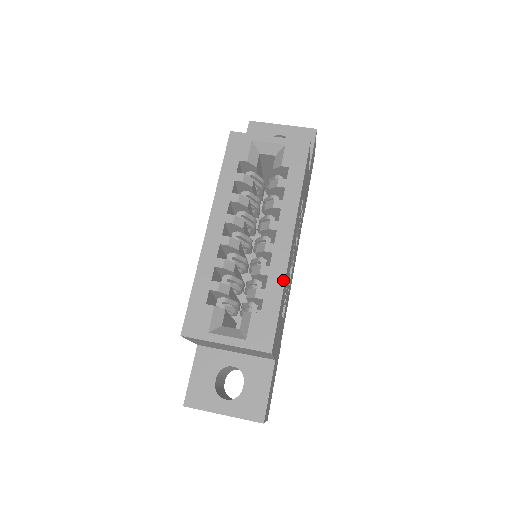
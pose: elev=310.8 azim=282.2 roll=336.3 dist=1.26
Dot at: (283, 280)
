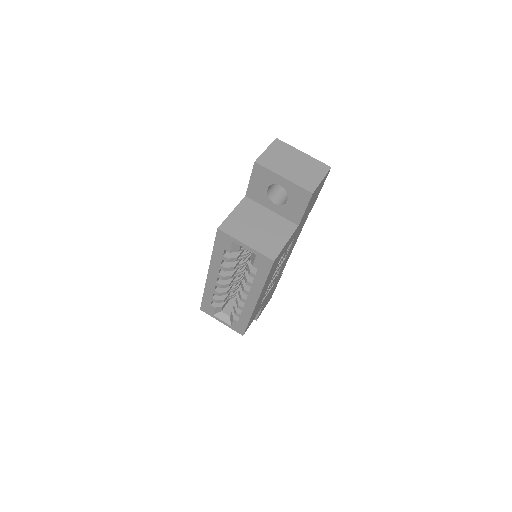
Dot at: (250, 316)
